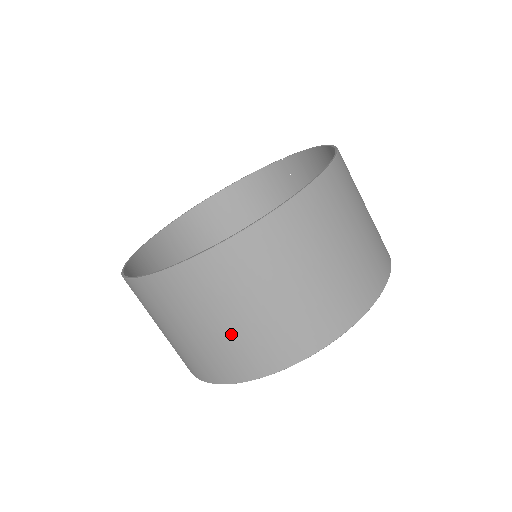
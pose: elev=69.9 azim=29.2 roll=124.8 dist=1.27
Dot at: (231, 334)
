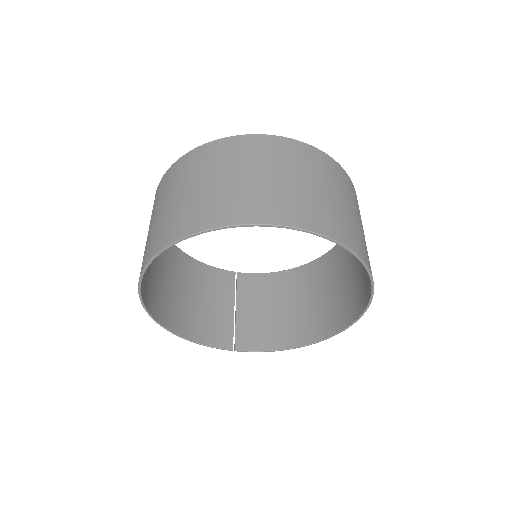
Dot at: (330, 201)
